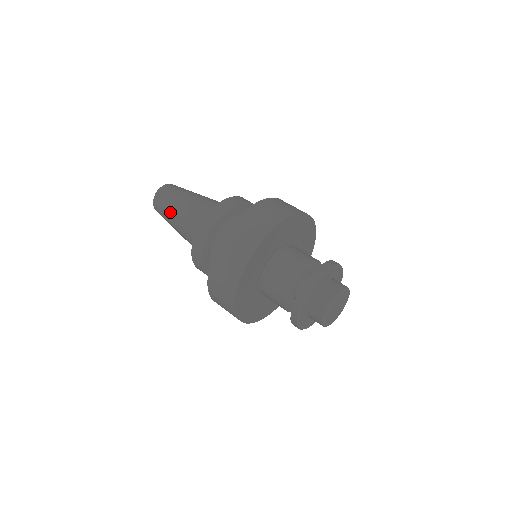
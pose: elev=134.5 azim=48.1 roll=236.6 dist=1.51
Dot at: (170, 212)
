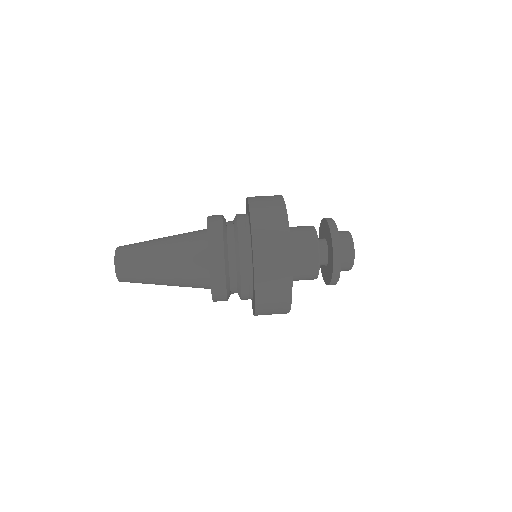
Dot at: (150, 272)
